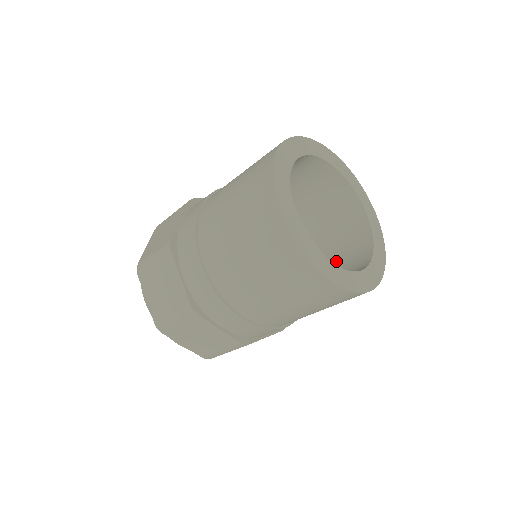
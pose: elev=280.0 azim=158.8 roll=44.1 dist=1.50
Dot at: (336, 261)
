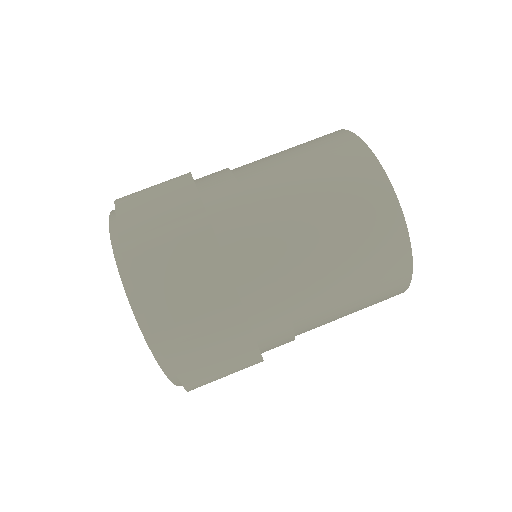
Dot at: occluded
